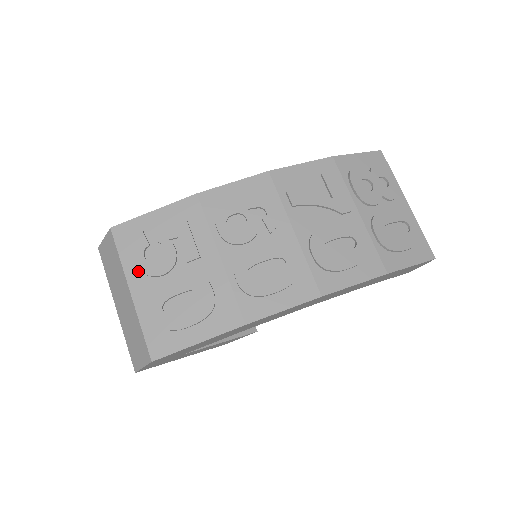
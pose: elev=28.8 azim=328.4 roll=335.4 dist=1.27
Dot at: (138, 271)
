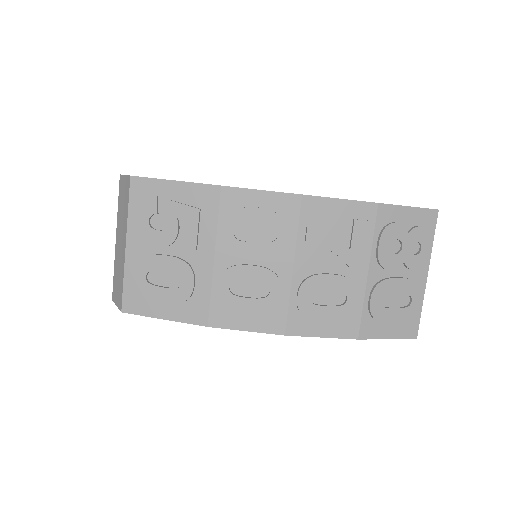
Dot at: (139, 231)
